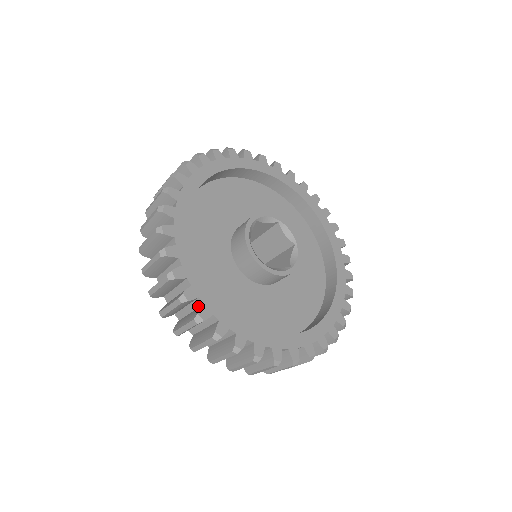
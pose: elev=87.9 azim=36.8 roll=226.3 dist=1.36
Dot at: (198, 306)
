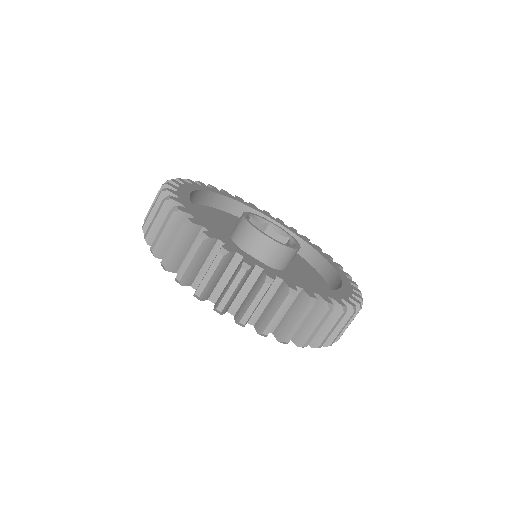
Dot at: occluded
